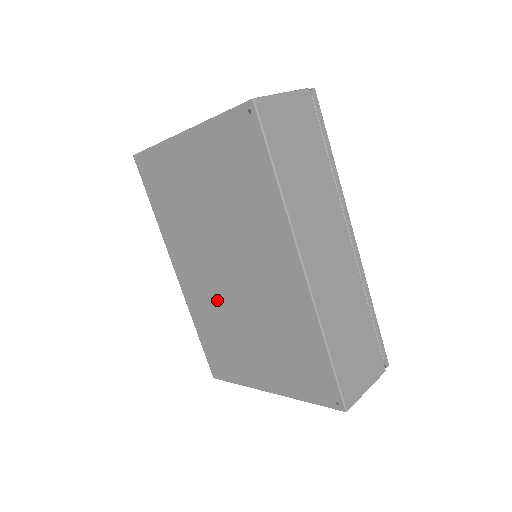
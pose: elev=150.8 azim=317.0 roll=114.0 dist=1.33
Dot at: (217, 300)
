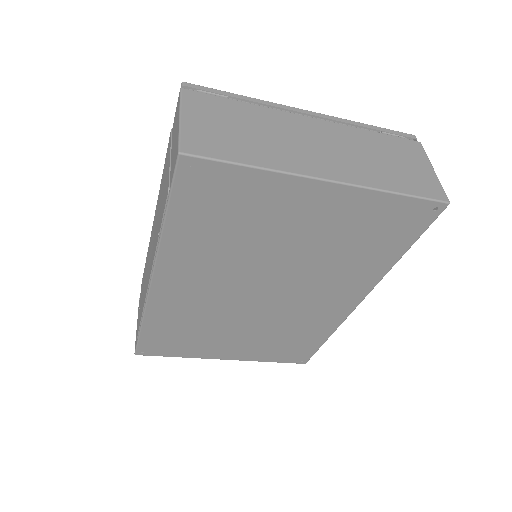
Dot at: (216, 309)
